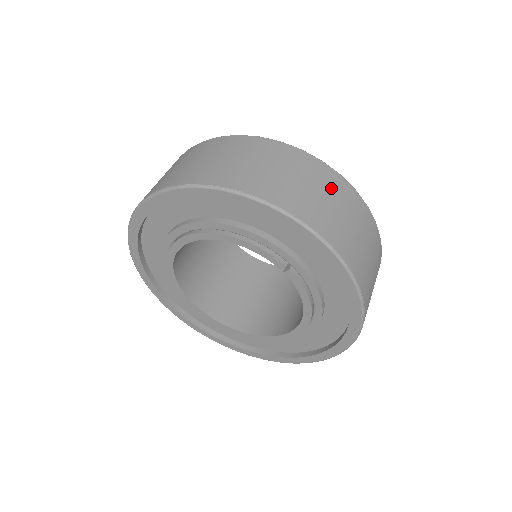
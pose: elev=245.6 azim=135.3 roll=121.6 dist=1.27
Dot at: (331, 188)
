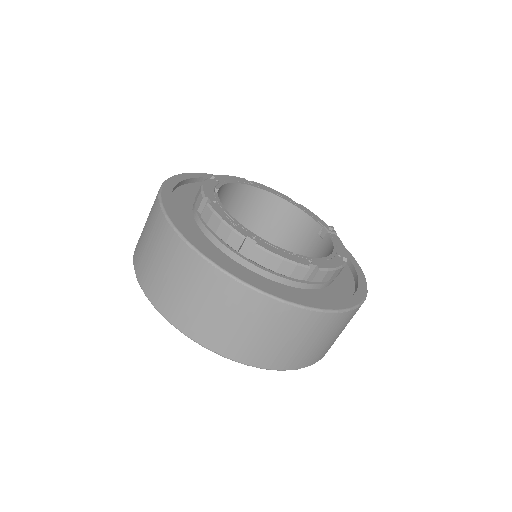
Dot at: (269, 321)
